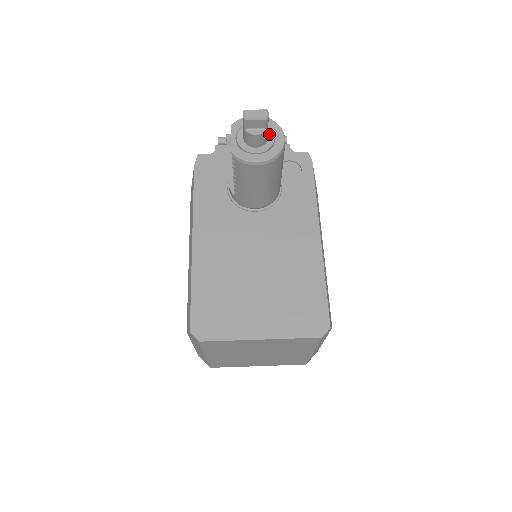
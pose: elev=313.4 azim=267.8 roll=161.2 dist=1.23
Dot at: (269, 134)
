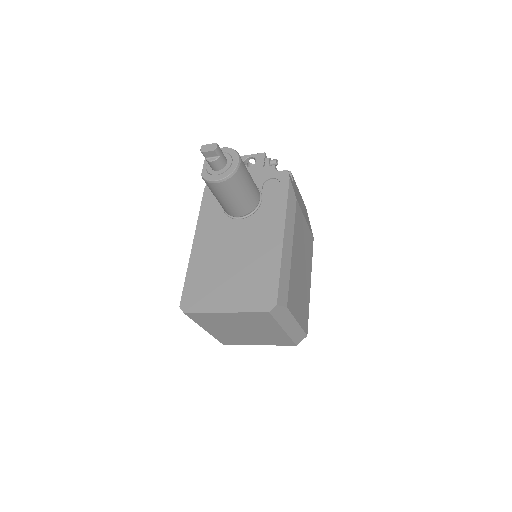
Dot at: (229, 160)
